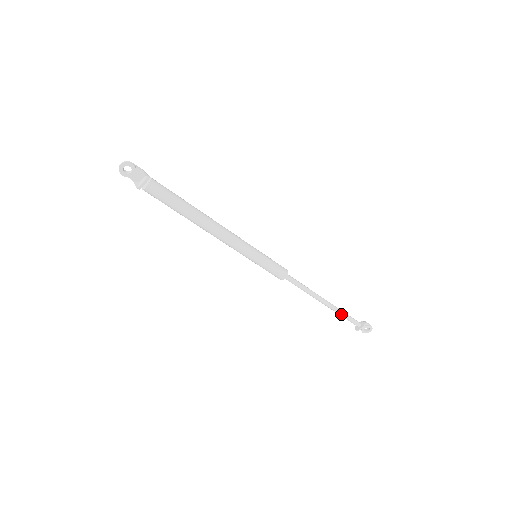
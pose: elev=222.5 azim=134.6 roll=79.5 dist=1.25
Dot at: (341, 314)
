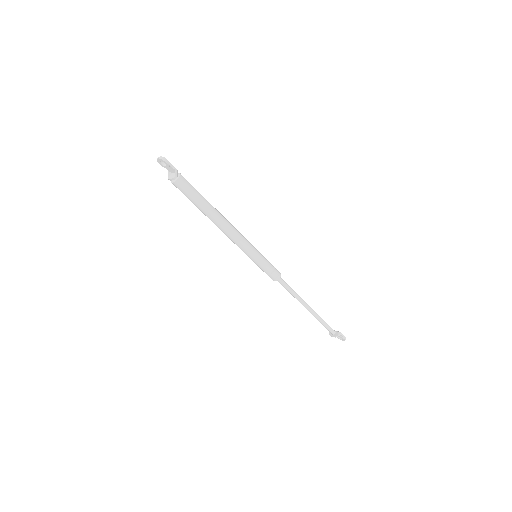
Dot at: (319, 320)
